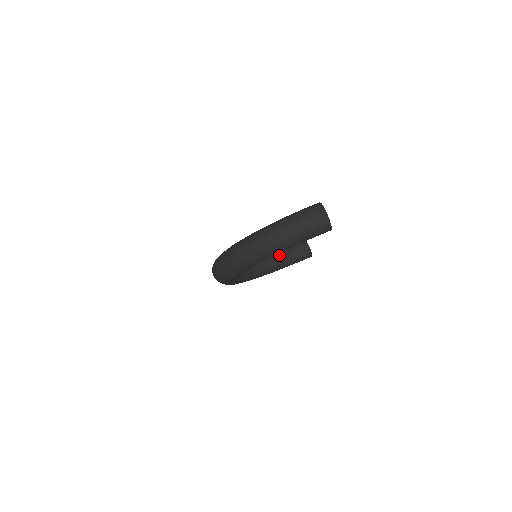
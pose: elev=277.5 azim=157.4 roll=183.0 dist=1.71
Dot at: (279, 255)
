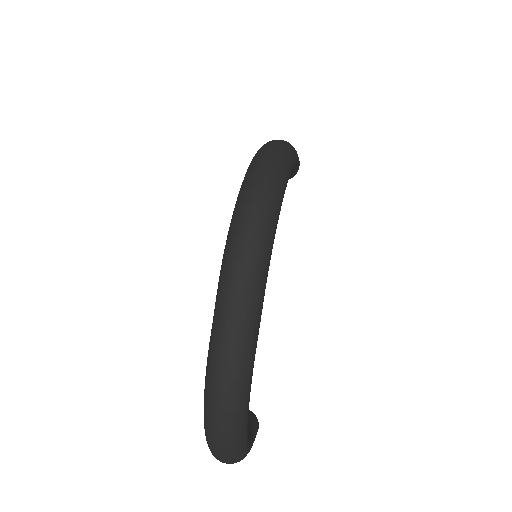
Dot at: occluded
